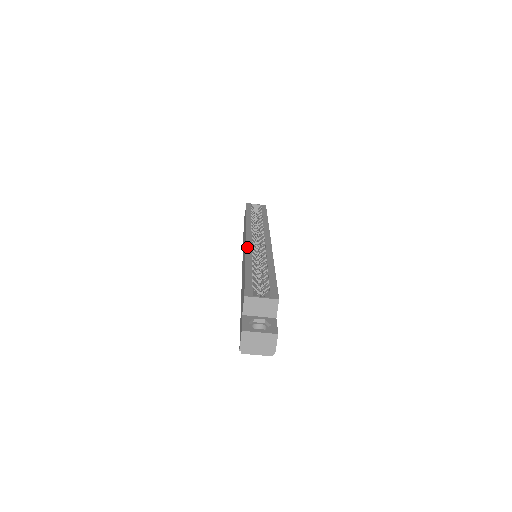
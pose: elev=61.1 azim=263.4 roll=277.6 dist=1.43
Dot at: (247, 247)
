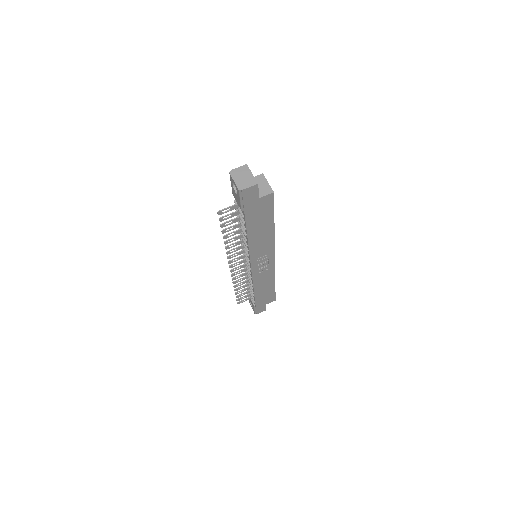
Dot at: occluded
